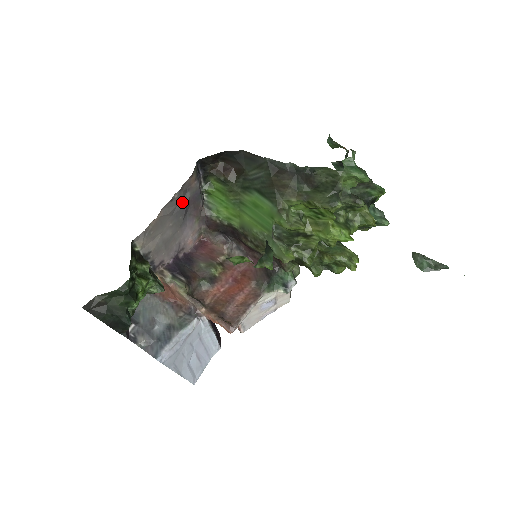
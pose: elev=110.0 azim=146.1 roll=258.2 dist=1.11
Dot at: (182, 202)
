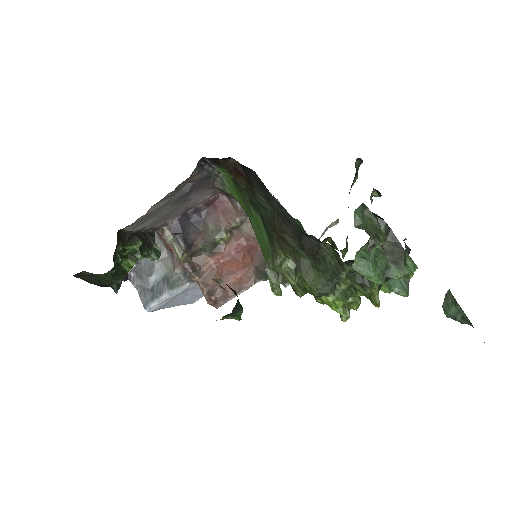
Dot at: (181, 192)
